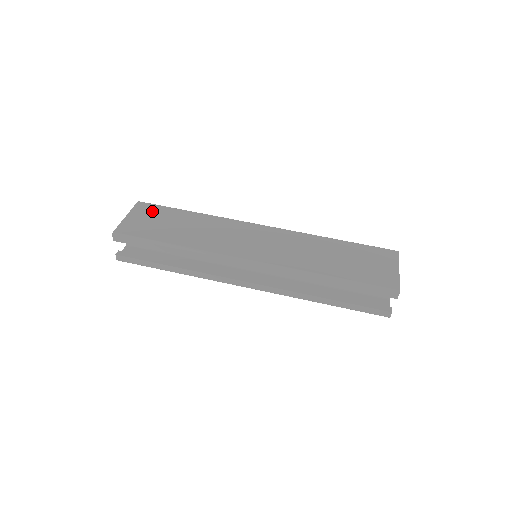
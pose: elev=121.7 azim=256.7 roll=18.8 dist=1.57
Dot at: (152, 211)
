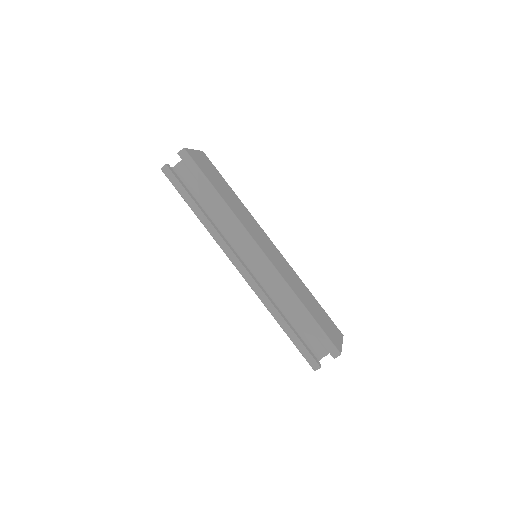
Dot at: (211, 165)
